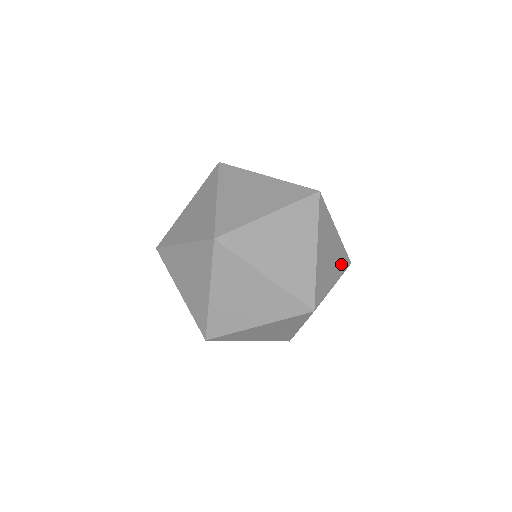
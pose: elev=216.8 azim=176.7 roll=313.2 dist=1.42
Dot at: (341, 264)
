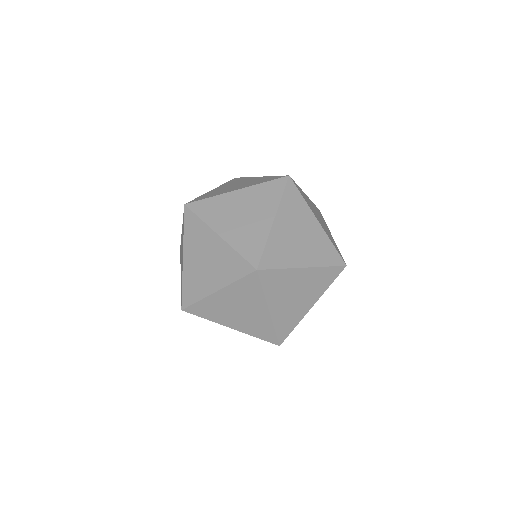
Dot at: occluded
